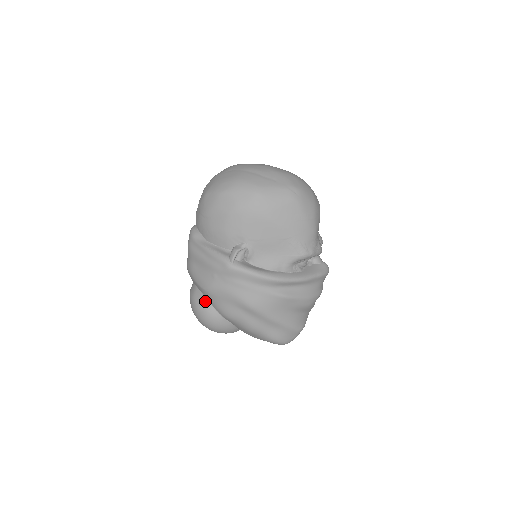
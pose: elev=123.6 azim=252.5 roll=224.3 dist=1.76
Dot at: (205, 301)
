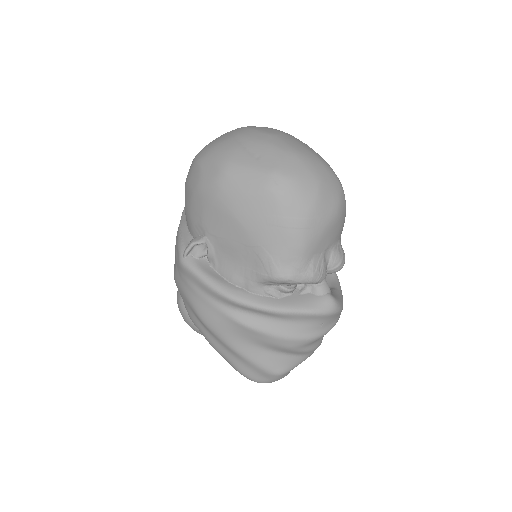
Dot at: occluded
